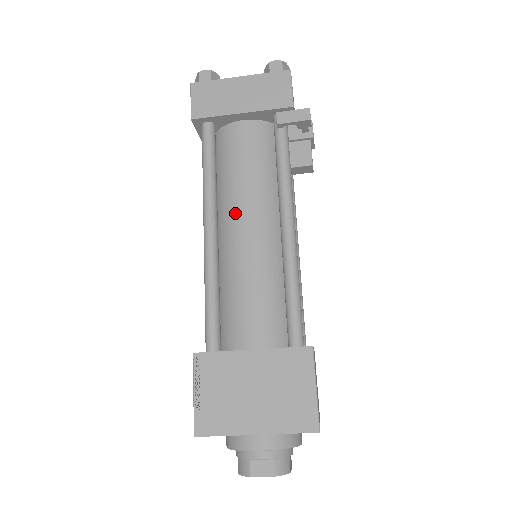
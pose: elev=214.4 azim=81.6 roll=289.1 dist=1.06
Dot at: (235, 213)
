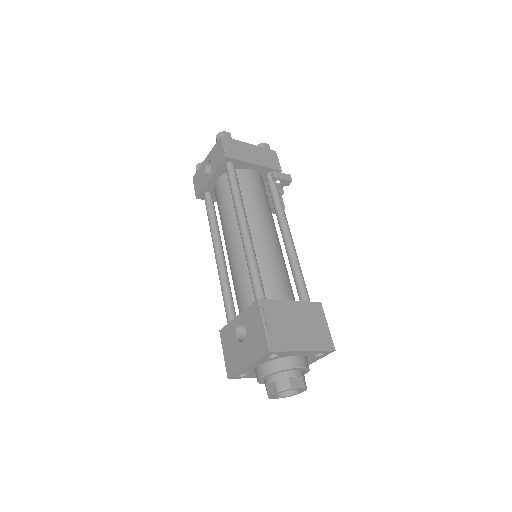
Dot at: (257, 221)
